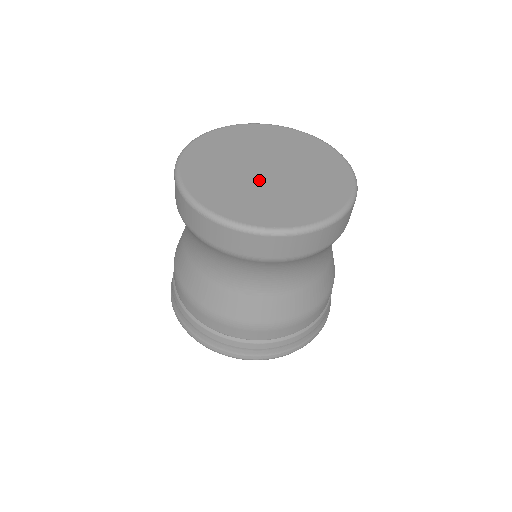
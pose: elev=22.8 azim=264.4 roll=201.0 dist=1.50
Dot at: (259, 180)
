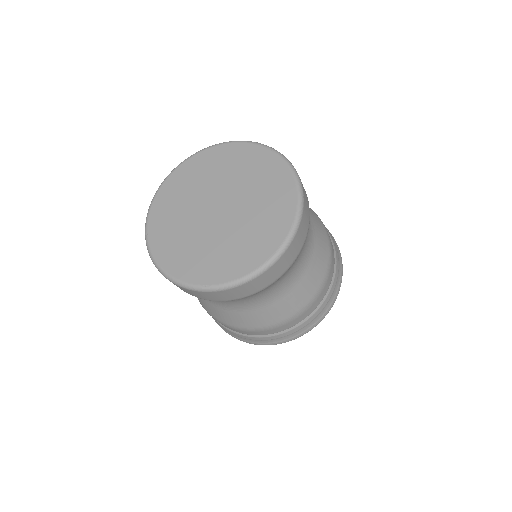
Dot at: (207, 225)
